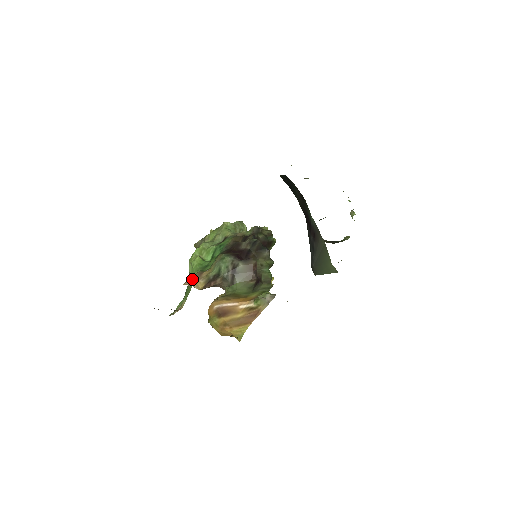
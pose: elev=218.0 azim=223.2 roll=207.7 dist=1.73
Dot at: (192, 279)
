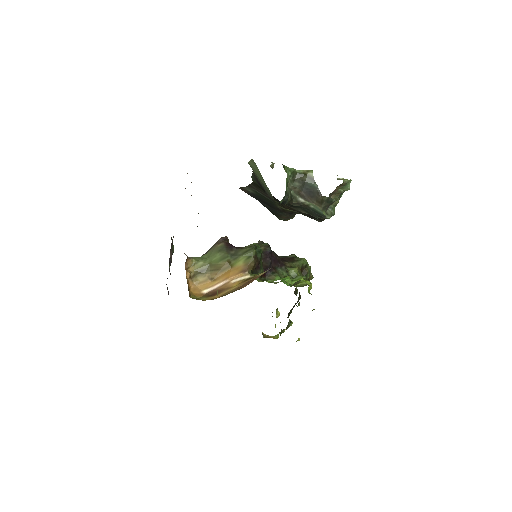
Dot at: occluded
